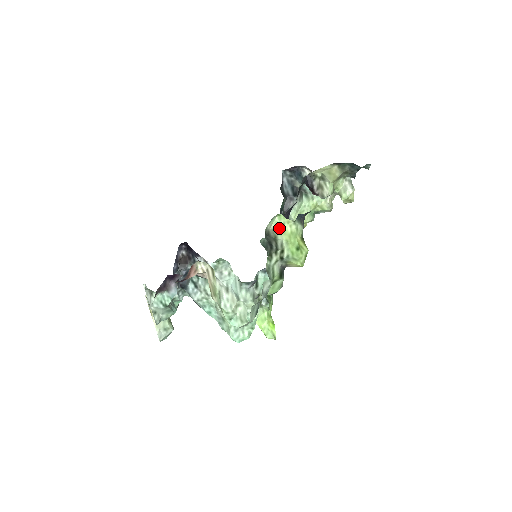
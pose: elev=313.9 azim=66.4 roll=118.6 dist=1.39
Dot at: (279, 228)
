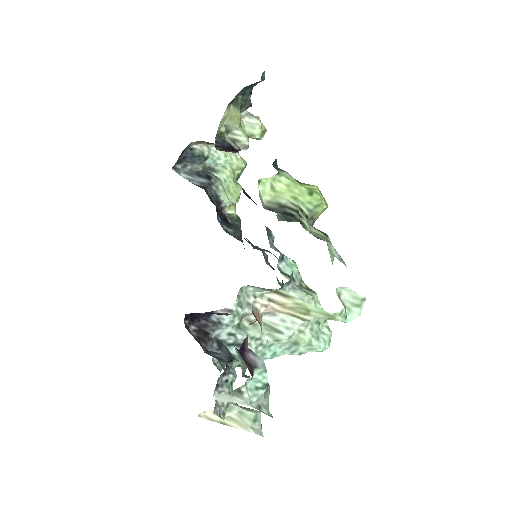
Dot at: (271, 194)
